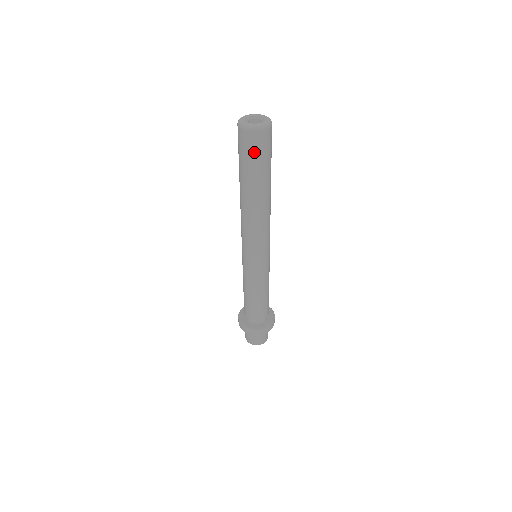
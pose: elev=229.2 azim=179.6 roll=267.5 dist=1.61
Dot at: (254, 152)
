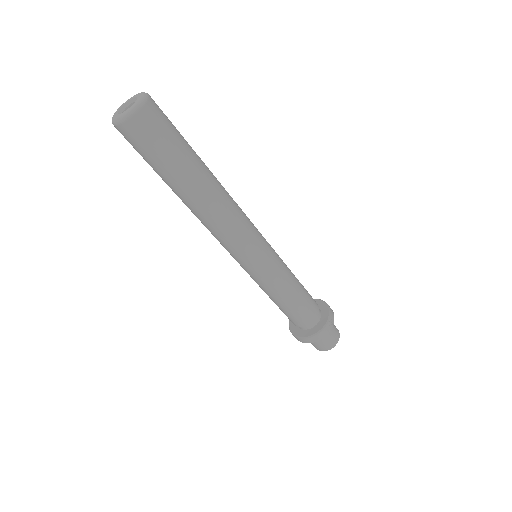
Dot at: (138, 149)
